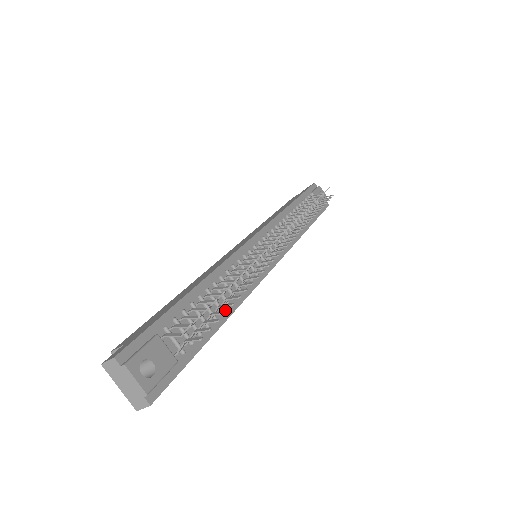
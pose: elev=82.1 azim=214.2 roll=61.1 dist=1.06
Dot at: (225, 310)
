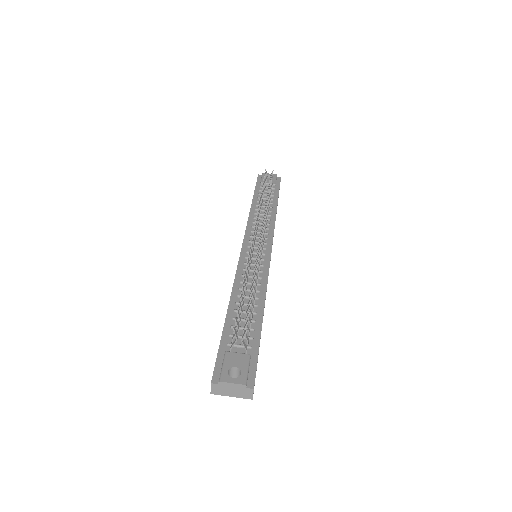
Dot at: (250, 304)
